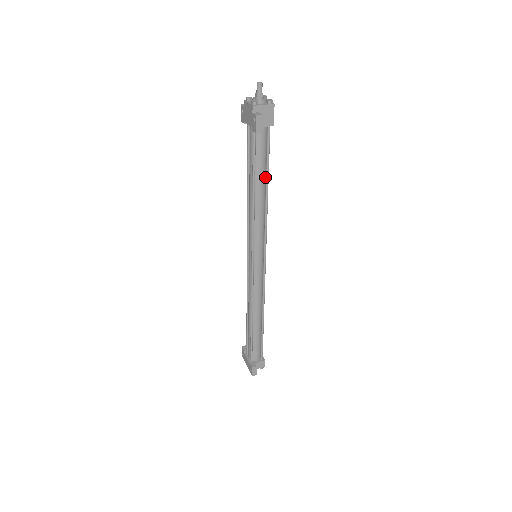
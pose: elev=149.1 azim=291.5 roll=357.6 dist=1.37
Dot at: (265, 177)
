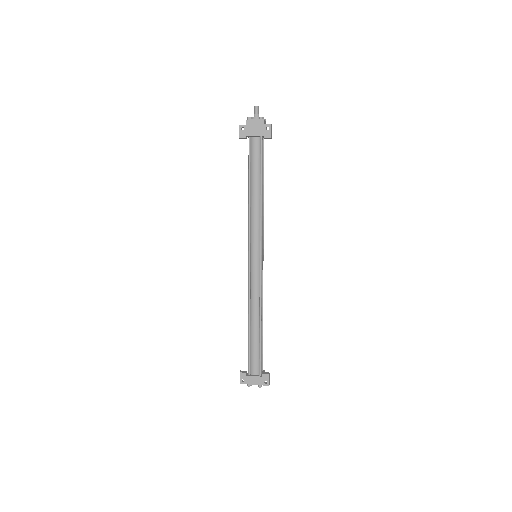
Dot at: occluded
